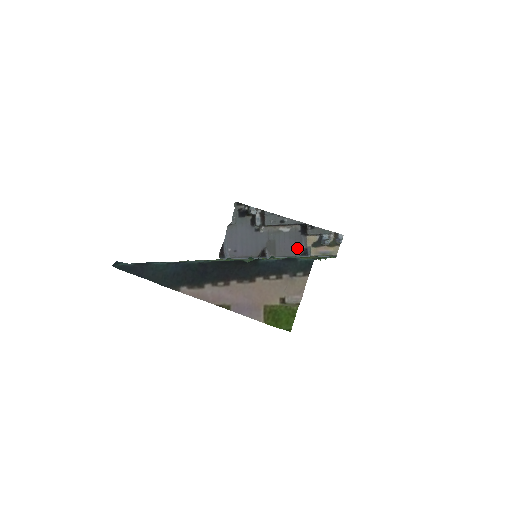
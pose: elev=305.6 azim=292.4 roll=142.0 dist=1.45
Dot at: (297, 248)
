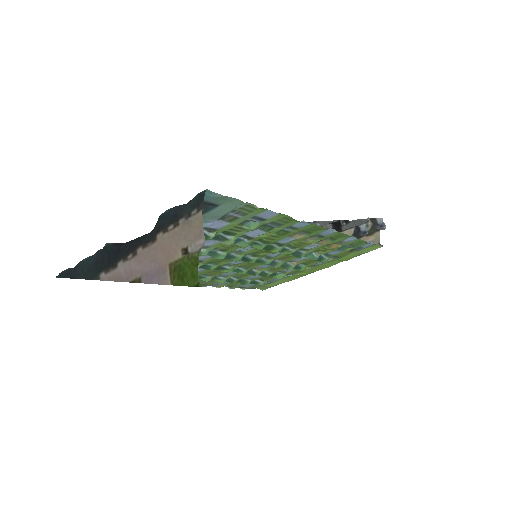
Dot at: occluded
